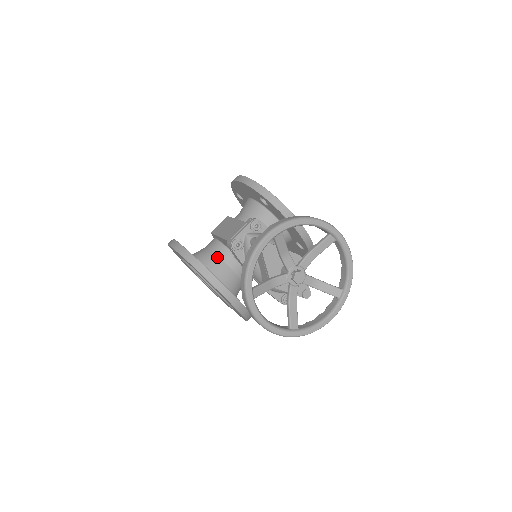
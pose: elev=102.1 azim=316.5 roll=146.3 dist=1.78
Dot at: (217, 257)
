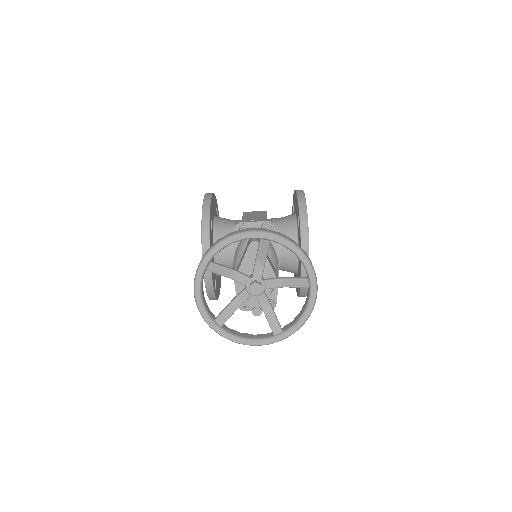
Dot at: (229, 232)
